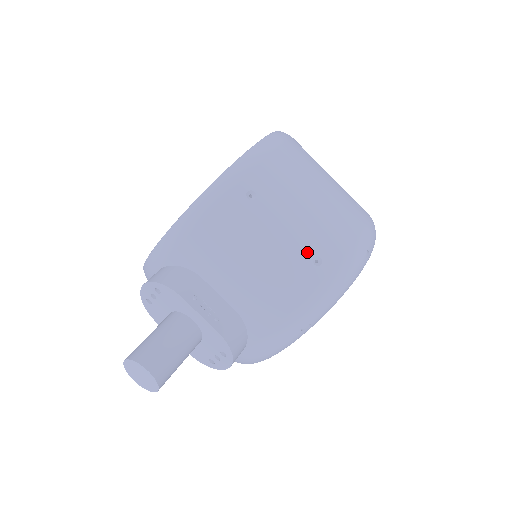
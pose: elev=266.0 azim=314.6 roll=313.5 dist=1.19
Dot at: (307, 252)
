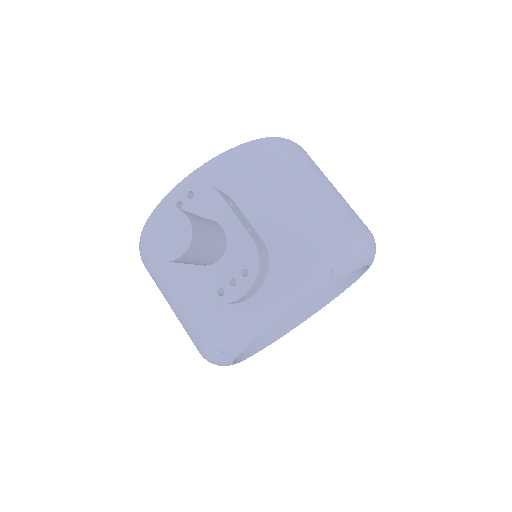
Dot at: (337, 210)
